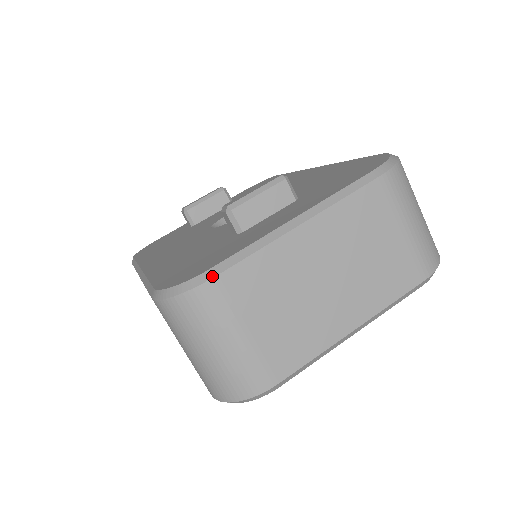
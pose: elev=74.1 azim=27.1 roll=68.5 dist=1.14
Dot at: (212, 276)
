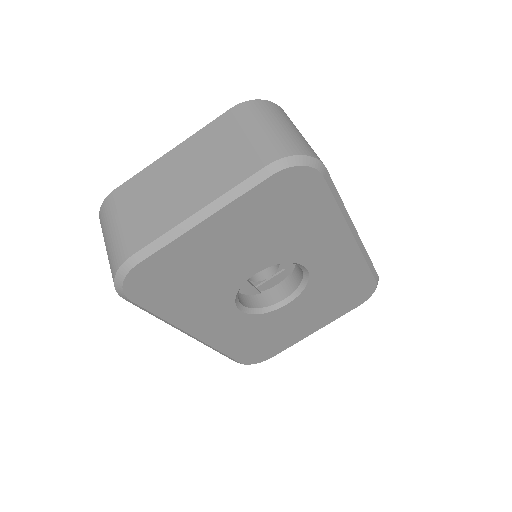
Dot at: (112, 191)
